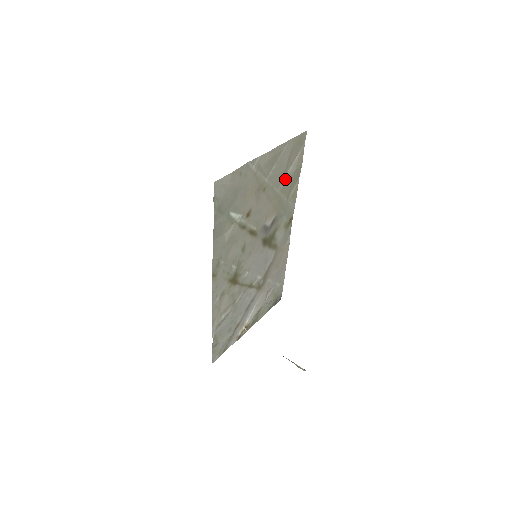
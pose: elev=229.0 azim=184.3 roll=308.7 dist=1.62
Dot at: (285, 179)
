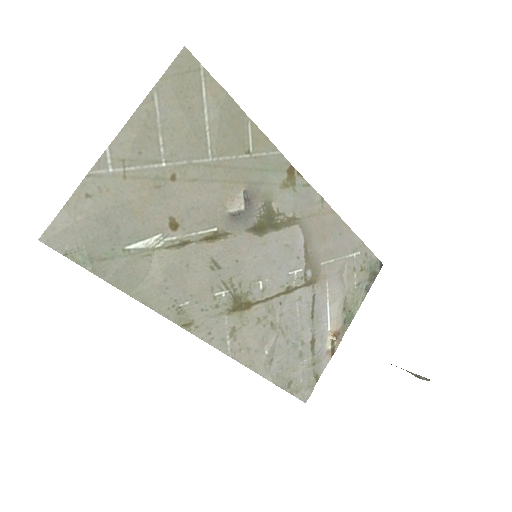
Dot at: (210, 136)
